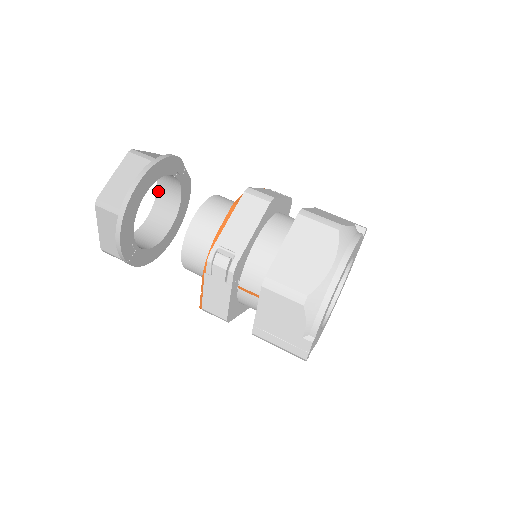
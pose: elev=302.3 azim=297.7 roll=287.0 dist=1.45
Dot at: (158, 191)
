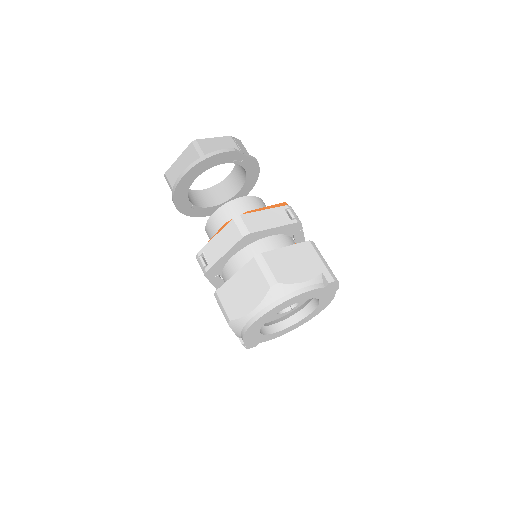
Dot at: occluded
